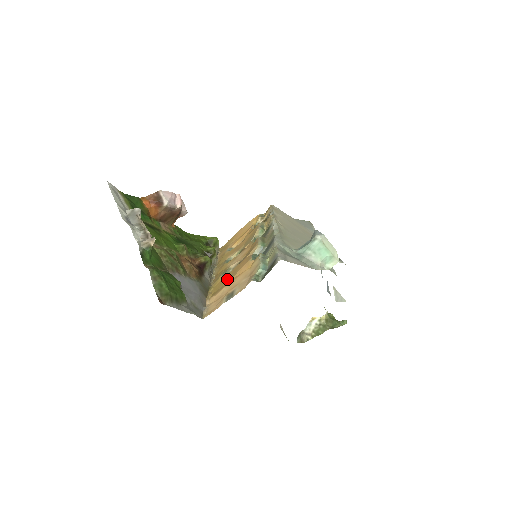
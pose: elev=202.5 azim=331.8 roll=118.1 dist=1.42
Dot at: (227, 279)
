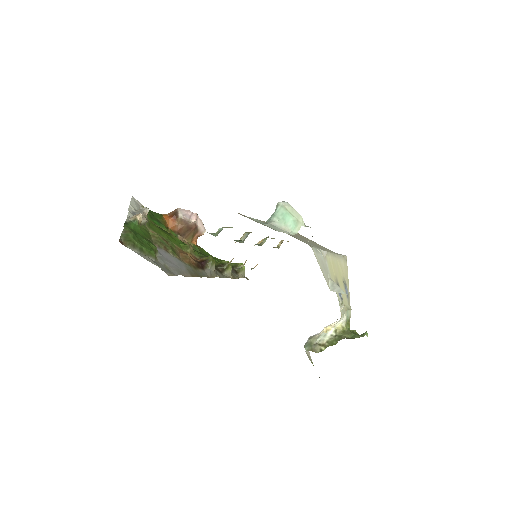
Dot at: occluded
